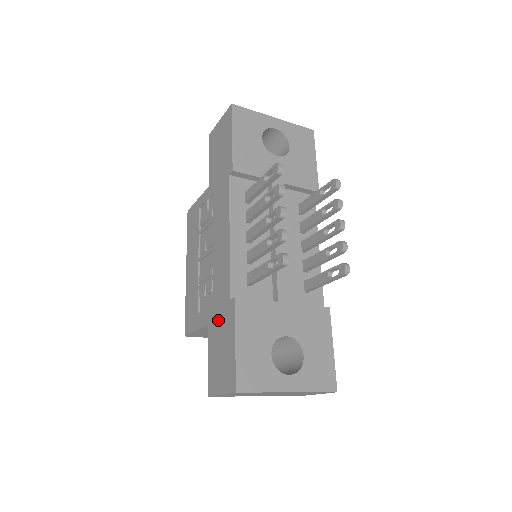
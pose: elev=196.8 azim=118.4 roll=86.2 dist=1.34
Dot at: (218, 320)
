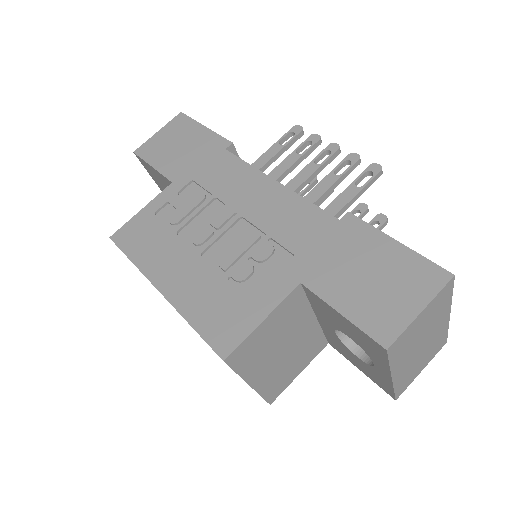
Dot at: (327, 256)
